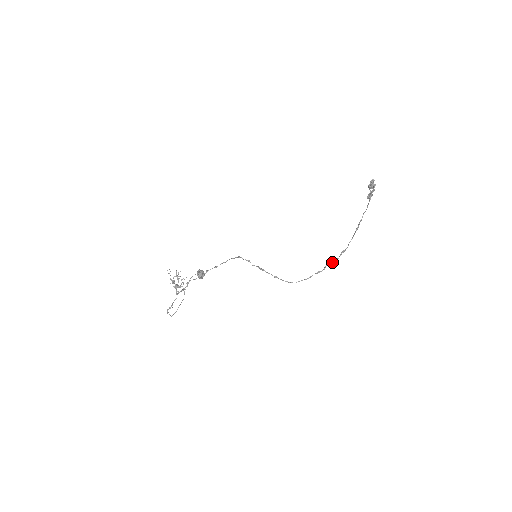
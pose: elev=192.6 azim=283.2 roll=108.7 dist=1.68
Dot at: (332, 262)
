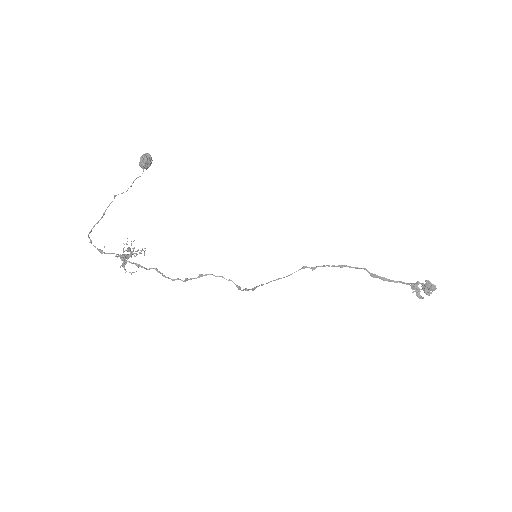
Dot at: occluded
